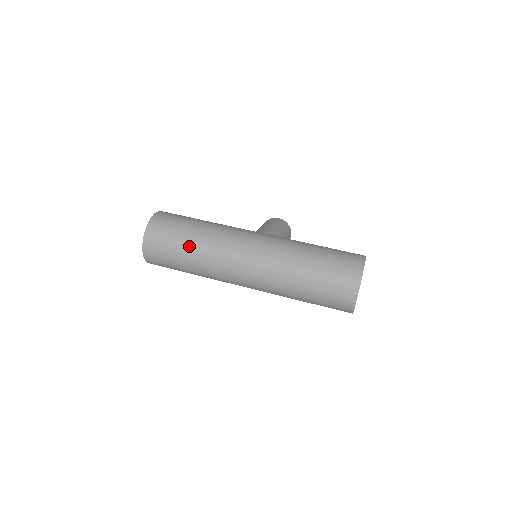
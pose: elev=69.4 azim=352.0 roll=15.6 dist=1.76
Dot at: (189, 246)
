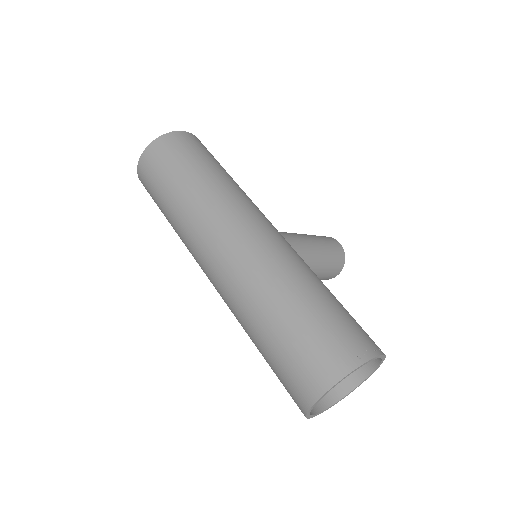
Dot at: (179, 186)
